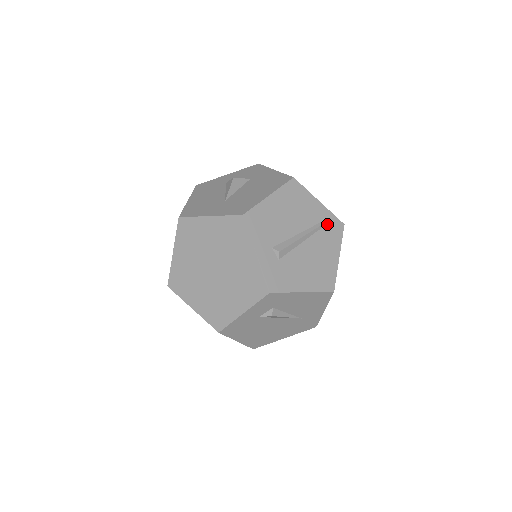
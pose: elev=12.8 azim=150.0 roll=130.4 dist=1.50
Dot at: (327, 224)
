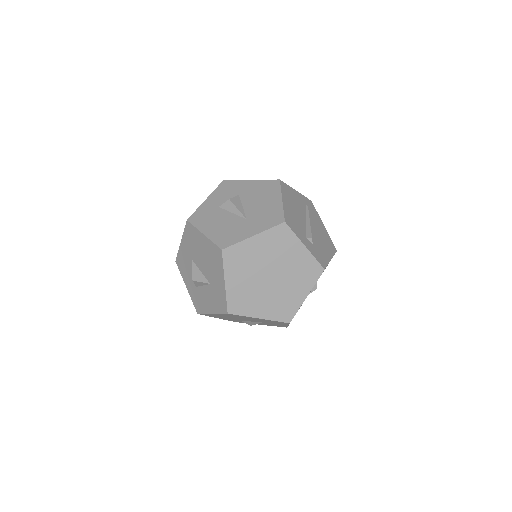
Dot at: (308, 205)
